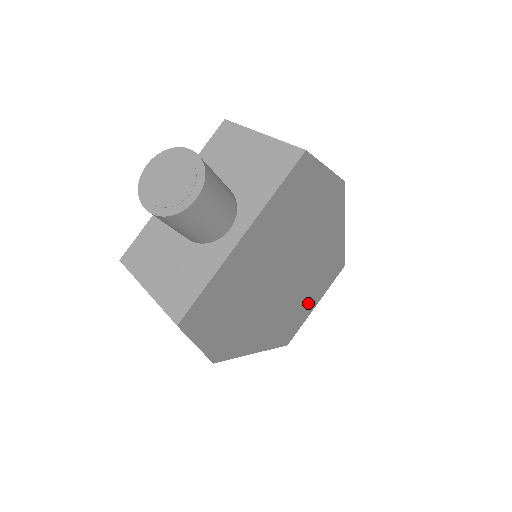
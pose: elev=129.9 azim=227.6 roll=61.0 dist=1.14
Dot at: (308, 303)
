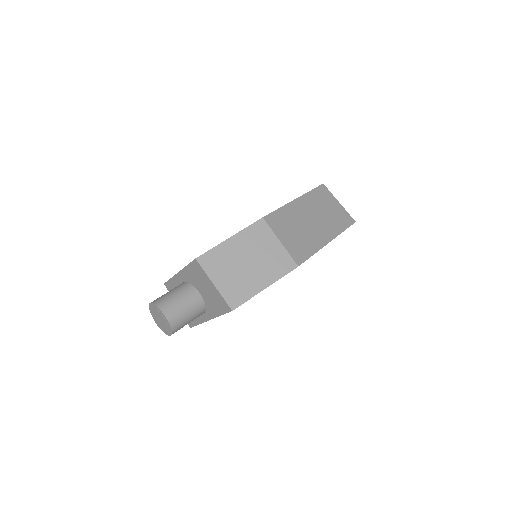
Dot at: occluded
